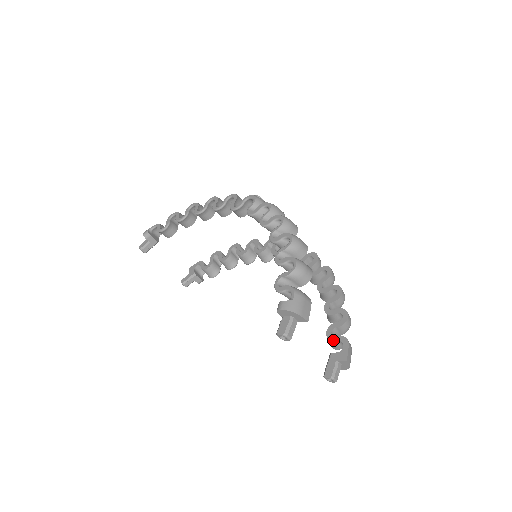
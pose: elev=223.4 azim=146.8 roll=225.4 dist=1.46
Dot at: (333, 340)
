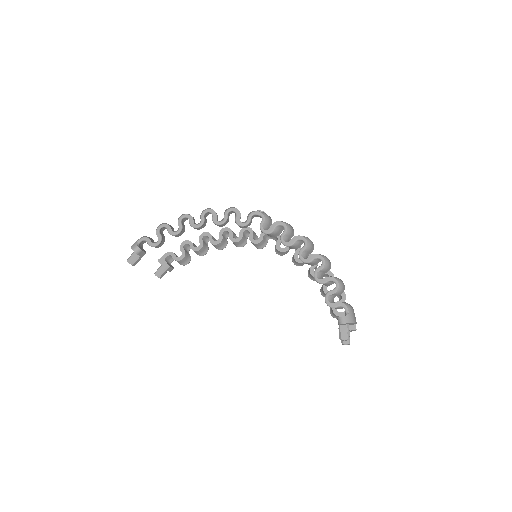
Dot at: (341, 316)
